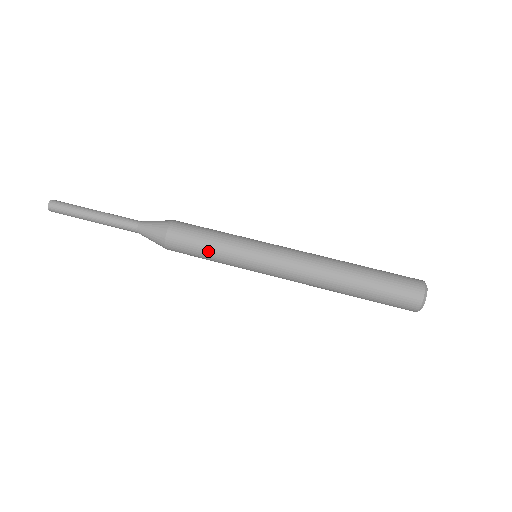
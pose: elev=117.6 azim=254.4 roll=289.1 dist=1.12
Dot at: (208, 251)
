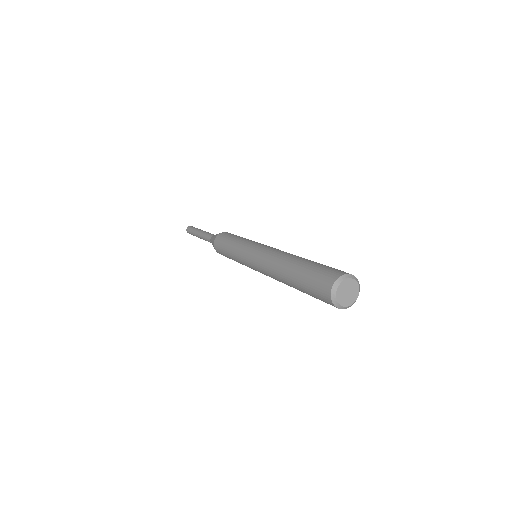
Dot at: (228, 249)
